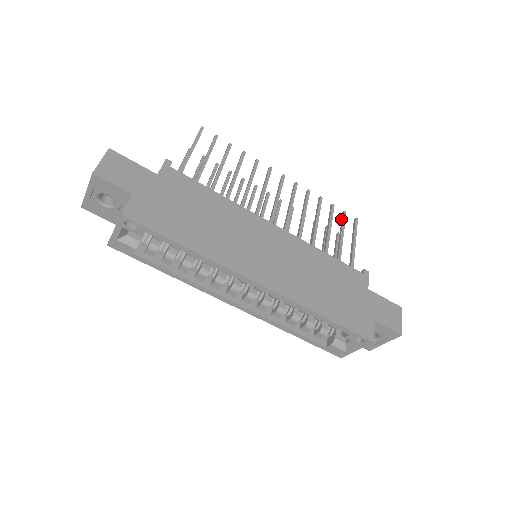
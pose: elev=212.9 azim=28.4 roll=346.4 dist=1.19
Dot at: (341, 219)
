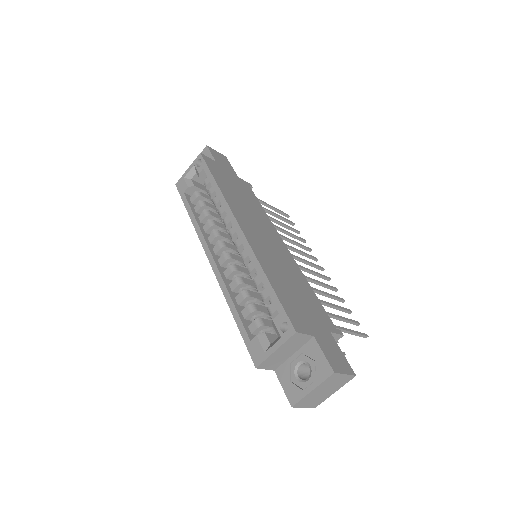
Dot at: occluded
